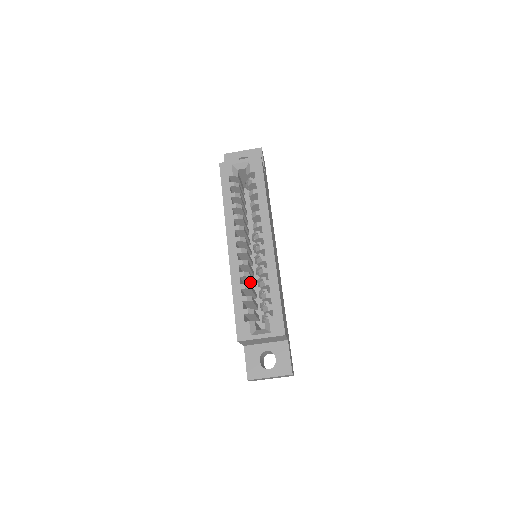
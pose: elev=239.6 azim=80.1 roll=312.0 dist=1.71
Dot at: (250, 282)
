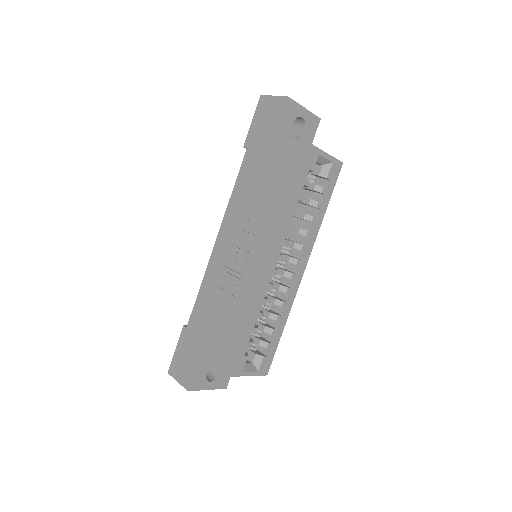
Dot at: occluded
